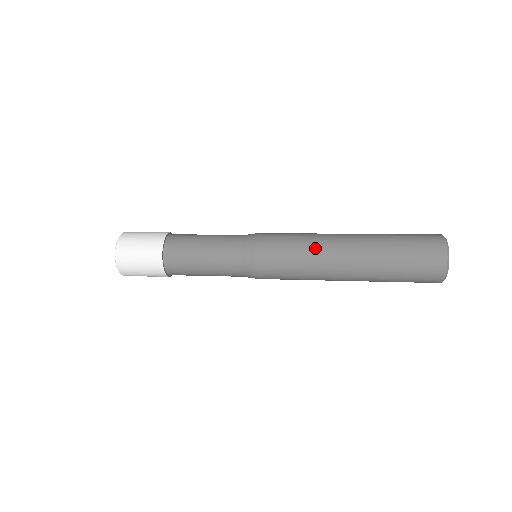
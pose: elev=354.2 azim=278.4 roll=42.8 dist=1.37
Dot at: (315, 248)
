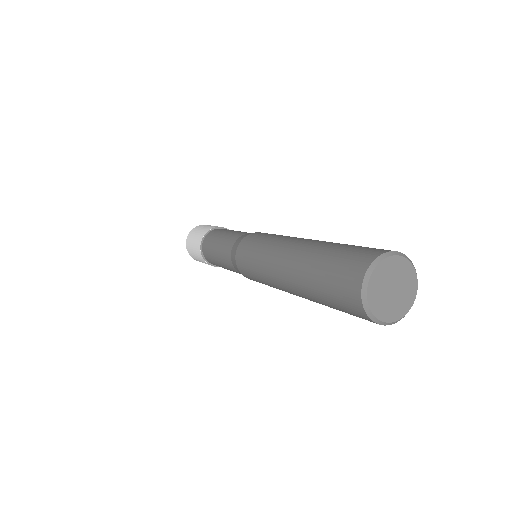
Dot at: (286, 237)
